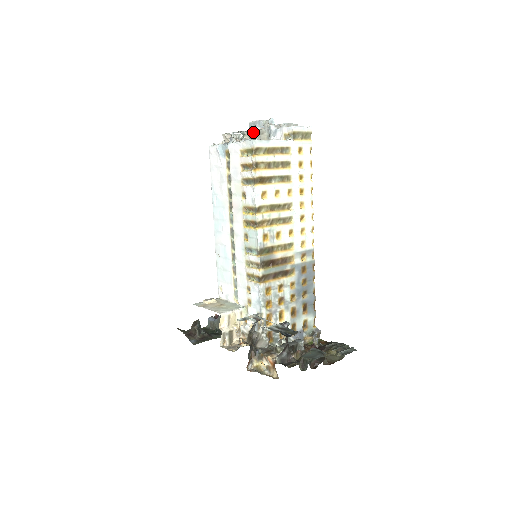
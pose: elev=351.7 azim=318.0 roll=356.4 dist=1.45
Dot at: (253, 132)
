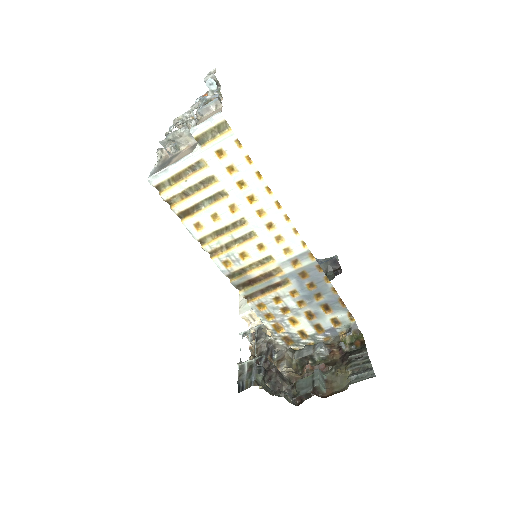
Dot at: (167, 142)
